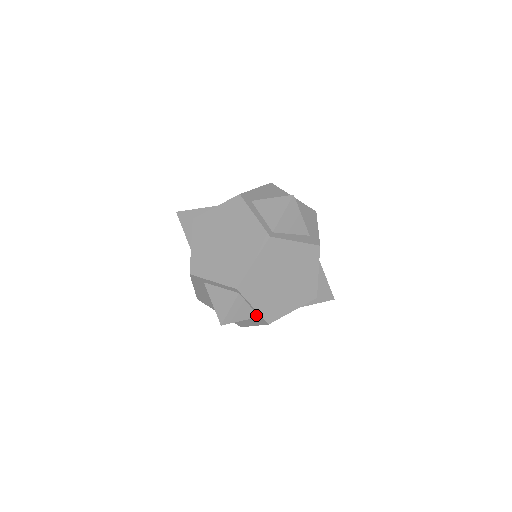
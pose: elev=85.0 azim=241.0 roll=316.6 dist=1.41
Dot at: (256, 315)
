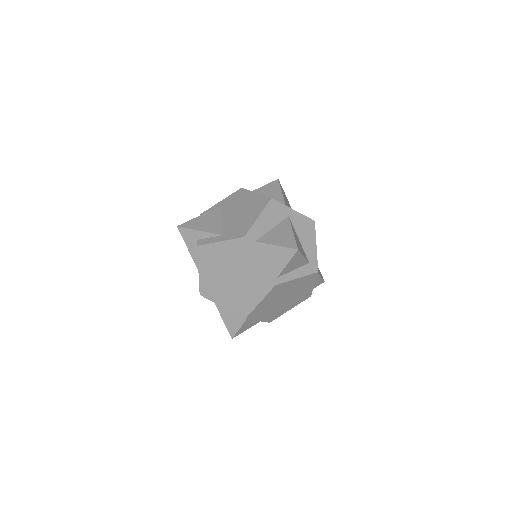
Dot at: occluded
